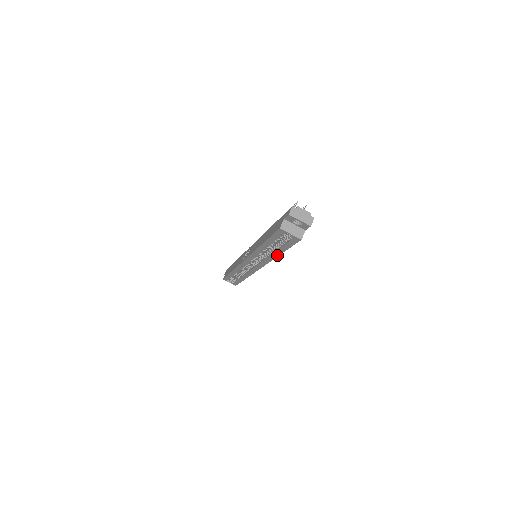
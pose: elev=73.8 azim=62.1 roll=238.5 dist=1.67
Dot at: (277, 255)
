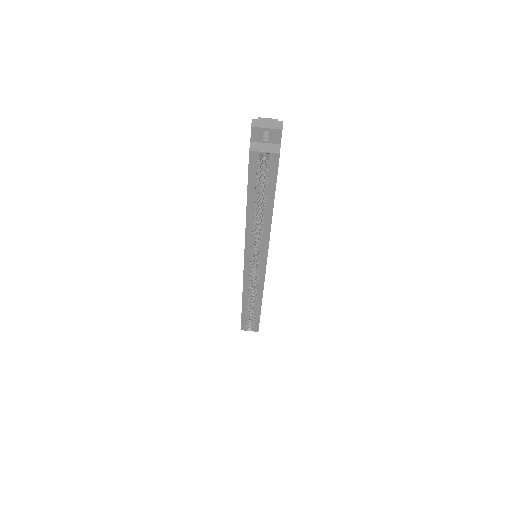
Dot at: (270, 217)
